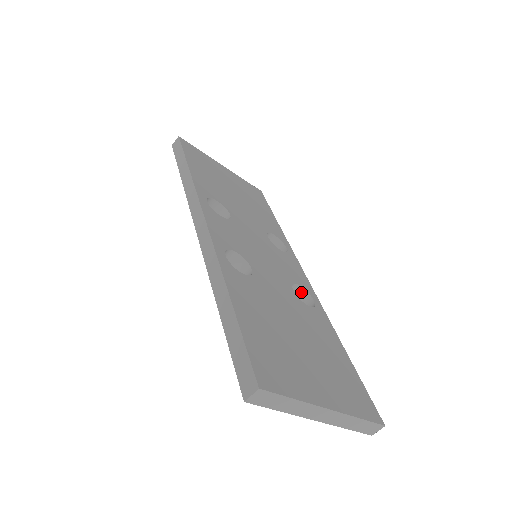
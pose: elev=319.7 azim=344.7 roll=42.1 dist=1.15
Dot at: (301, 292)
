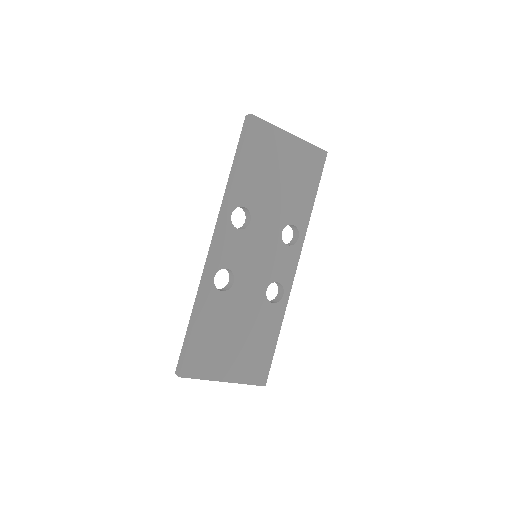
Dot at: (280, 284)
